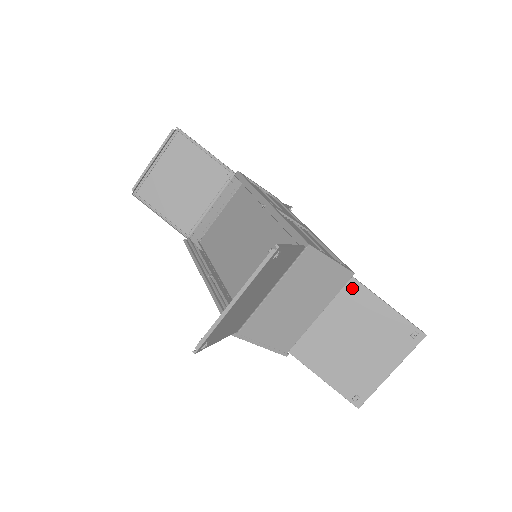
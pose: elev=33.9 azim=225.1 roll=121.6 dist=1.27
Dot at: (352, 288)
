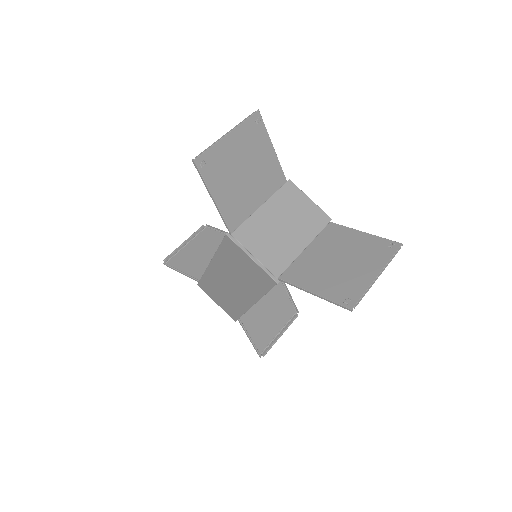
Dot at: (331, 228)
